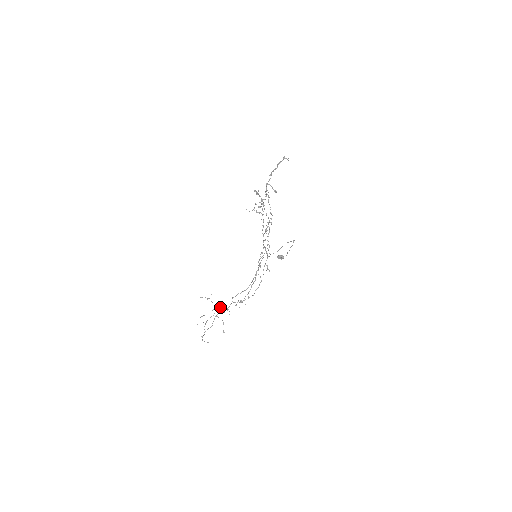
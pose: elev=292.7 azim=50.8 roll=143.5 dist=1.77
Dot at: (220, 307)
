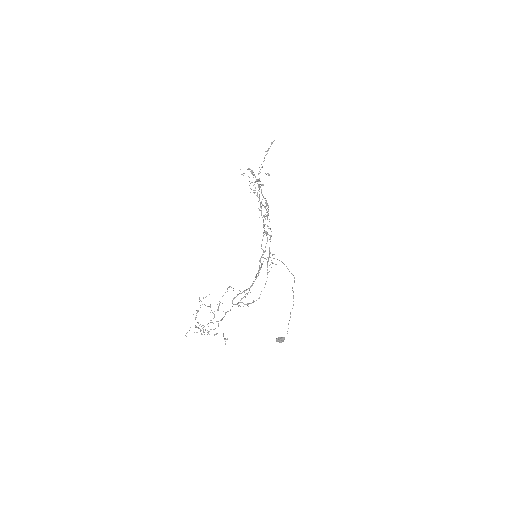
Dot at: (217, 309)
